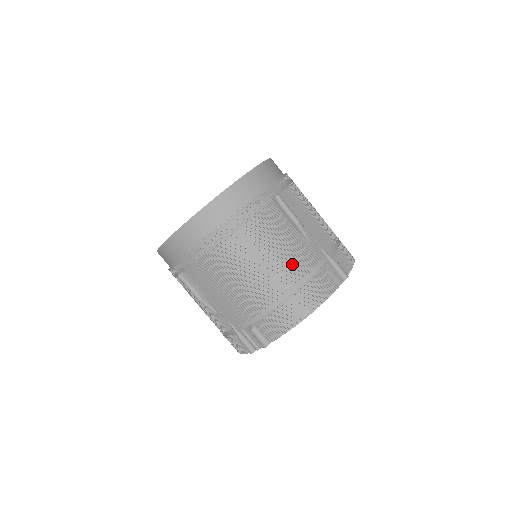
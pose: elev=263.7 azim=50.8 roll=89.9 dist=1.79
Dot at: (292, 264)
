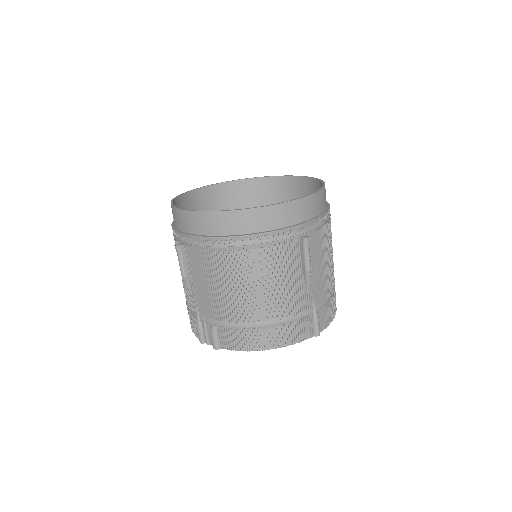
Dot at: (280, 303)
